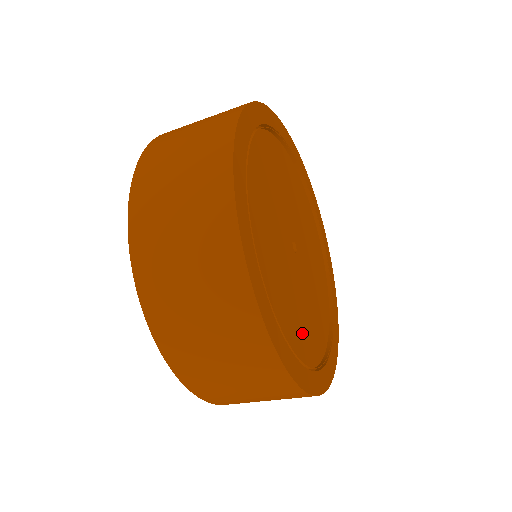
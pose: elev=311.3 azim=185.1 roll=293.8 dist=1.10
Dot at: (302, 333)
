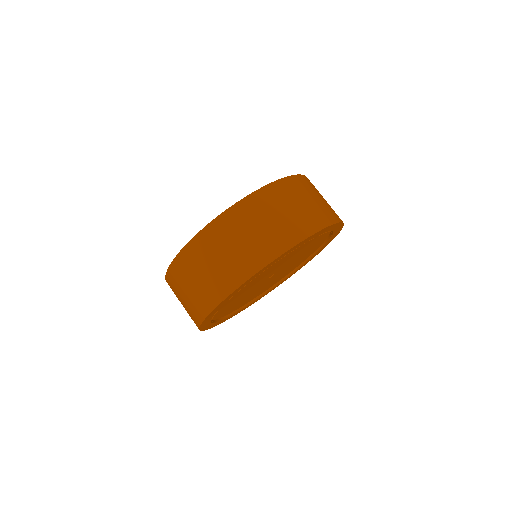
Dot at: (228, 308)
